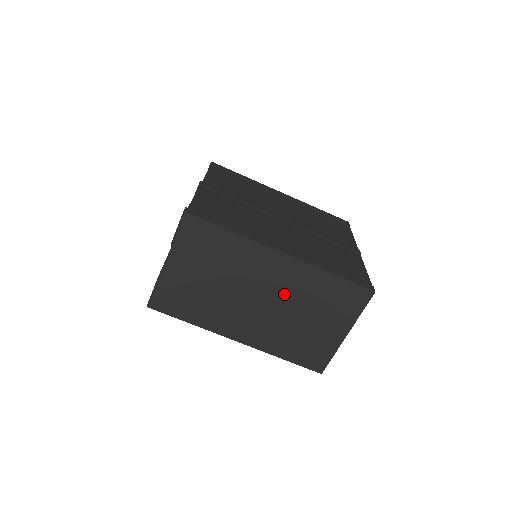
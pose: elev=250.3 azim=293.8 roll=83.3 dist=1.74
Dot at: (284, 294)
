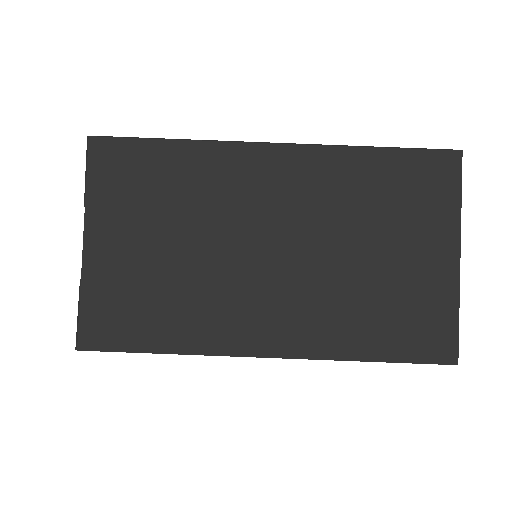
Dot at: (310, 219)
